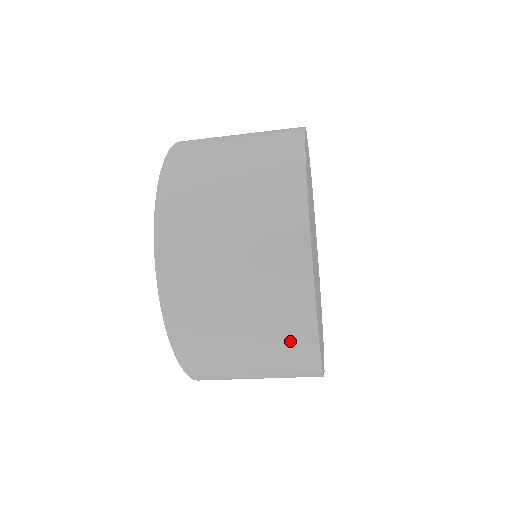
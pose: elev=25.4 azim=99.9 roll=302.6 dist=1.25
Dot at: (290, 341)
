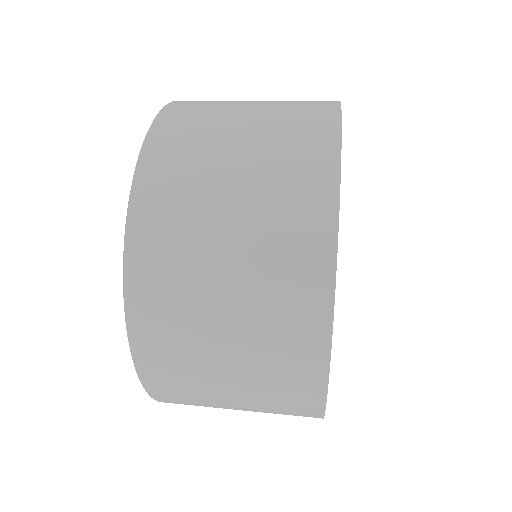
Dot at: occluded
